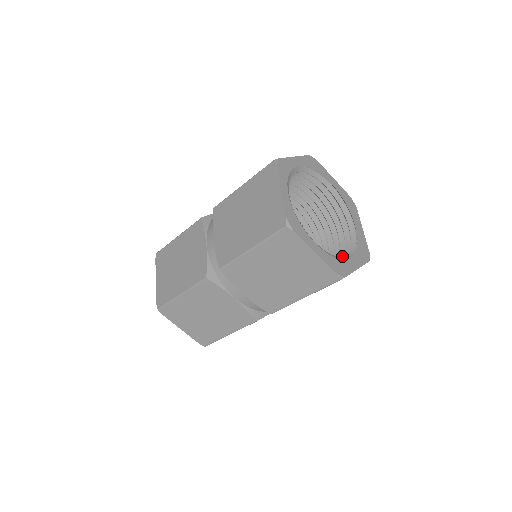
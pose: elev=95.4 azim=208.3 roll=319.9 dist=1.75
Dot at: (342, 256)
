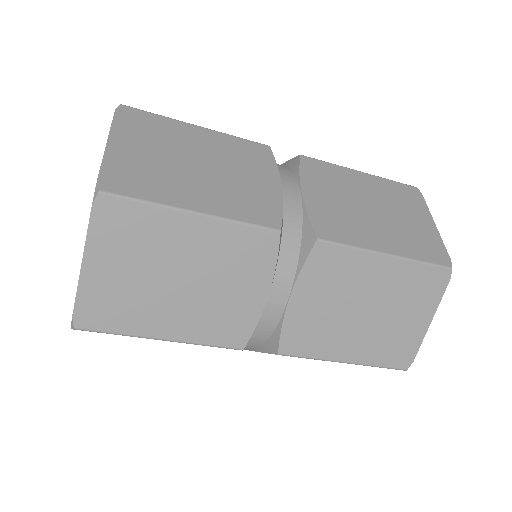
Dot at: occluded
